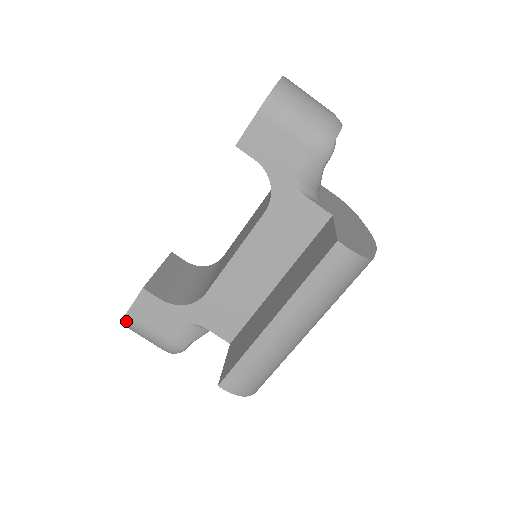
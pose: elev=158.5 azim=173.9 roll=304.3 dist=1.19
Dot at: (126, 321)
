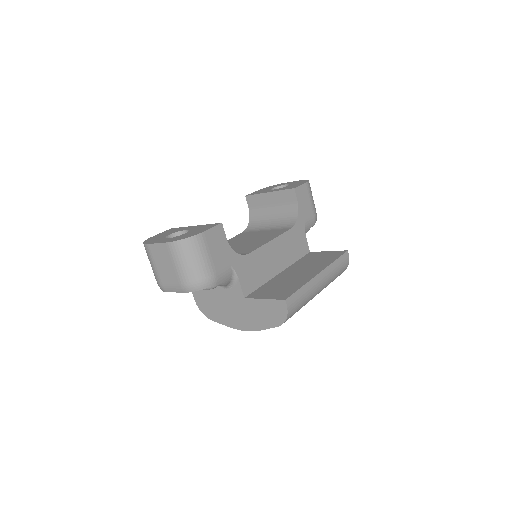
Dot at: (196, 238)
